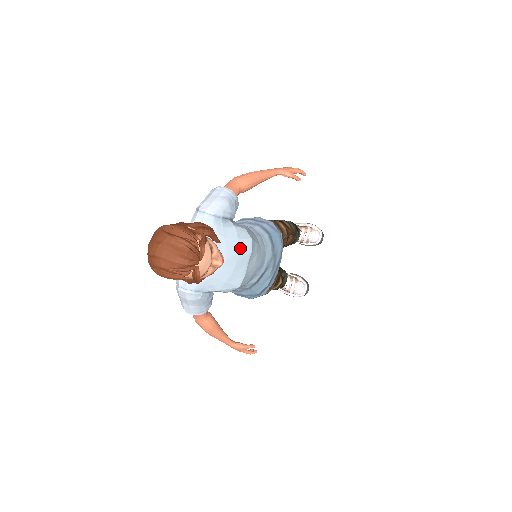
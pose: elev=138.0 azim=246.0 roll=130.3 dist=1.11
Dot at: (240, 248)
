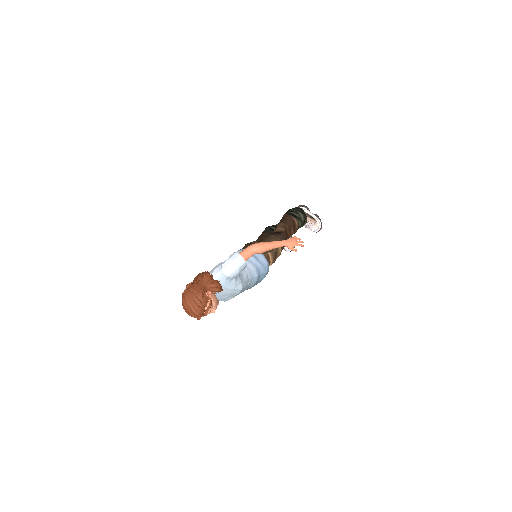
Dot at: (233, 292)
